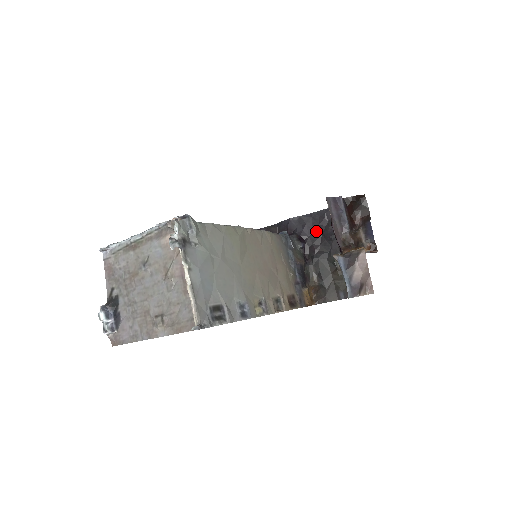
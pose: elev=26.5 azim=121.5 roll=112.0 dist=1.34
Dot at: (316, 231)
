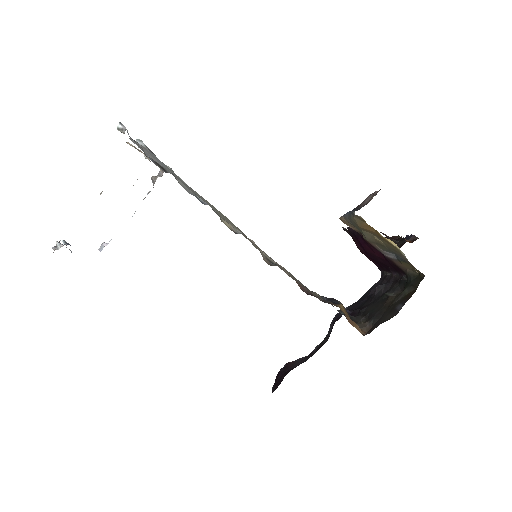
Dot at: (365, 301)
